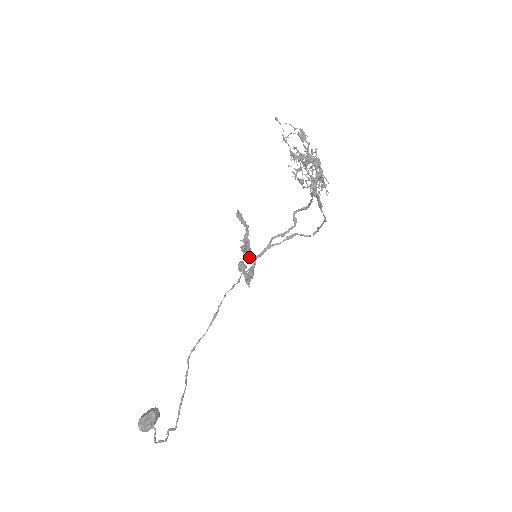
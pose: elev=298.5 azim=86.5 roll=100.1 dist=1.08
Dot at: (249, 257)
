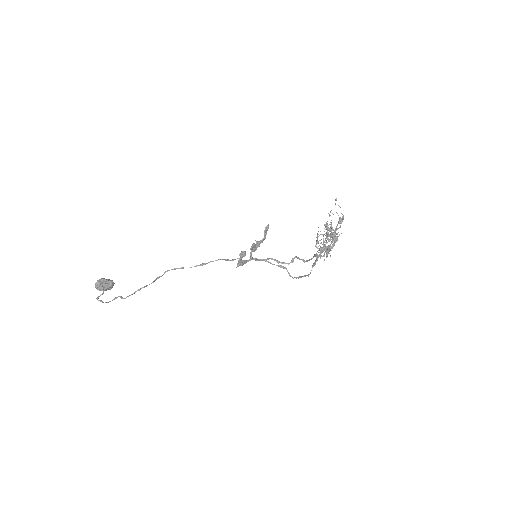
Dot at: (250, 254)
